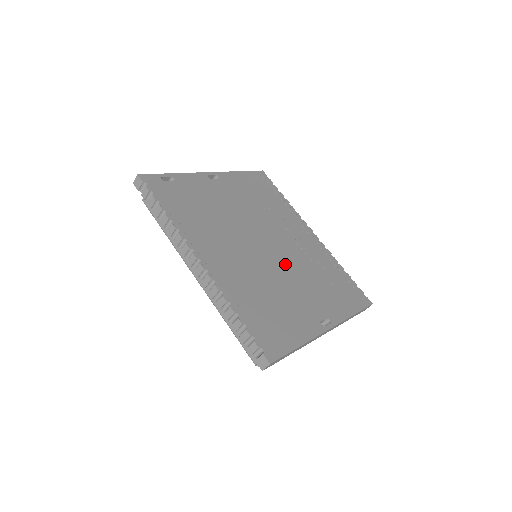
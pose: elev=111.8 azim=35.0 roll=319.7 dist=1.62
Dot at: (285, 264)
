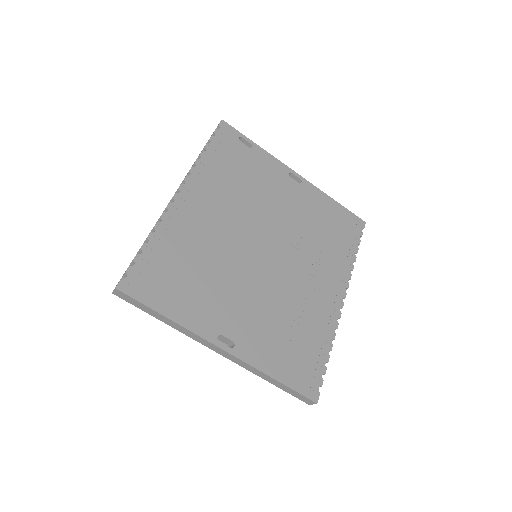
Dot at: (262, 275)
